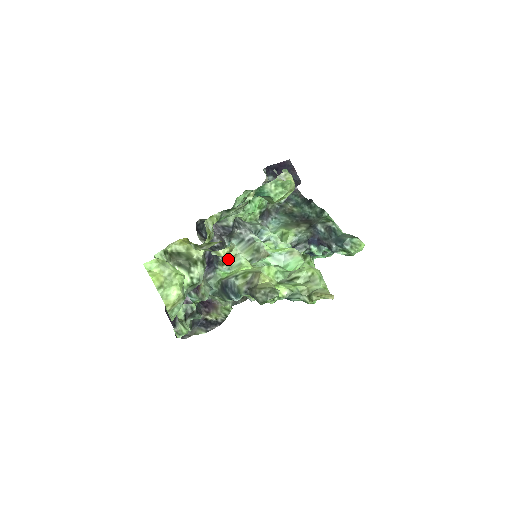
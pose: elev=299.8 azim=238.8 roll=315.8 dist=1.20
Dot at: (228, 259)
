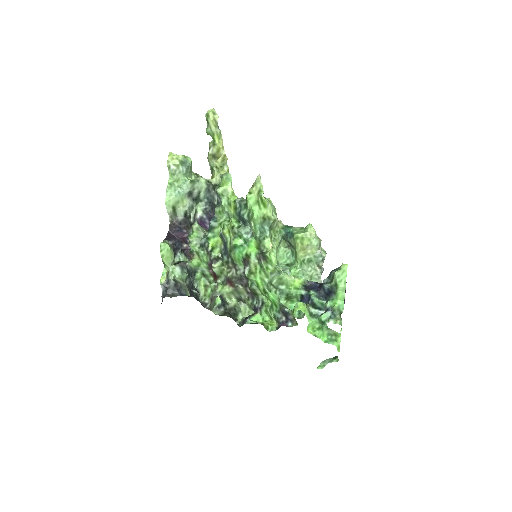
Dot at: occluded
